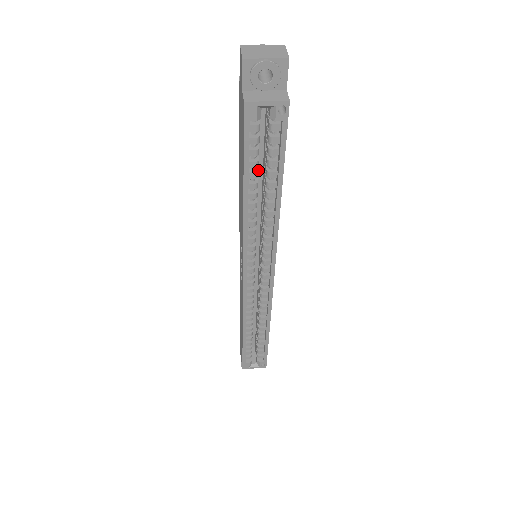
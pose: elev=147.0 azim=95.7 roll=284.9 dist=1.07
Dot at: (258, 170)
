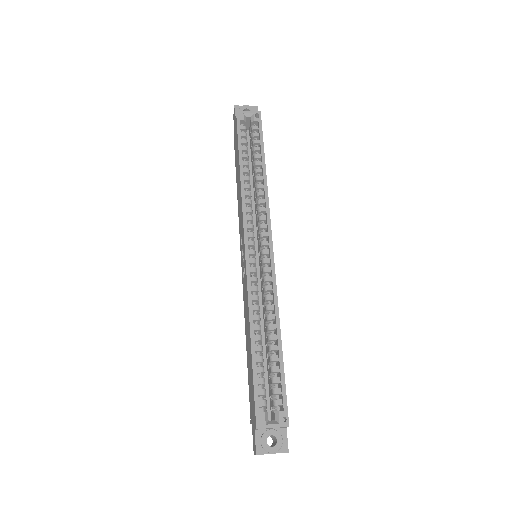
Dot at: occluded
